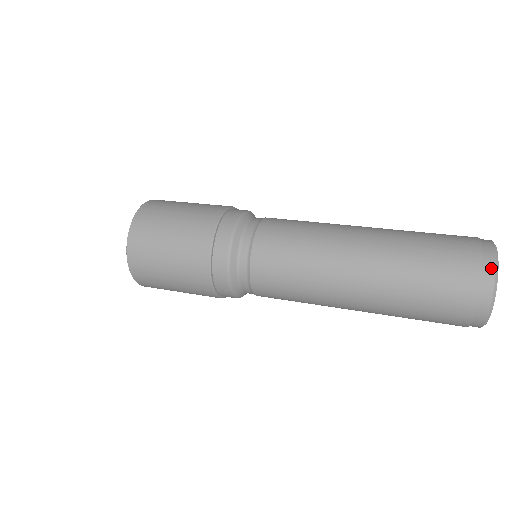
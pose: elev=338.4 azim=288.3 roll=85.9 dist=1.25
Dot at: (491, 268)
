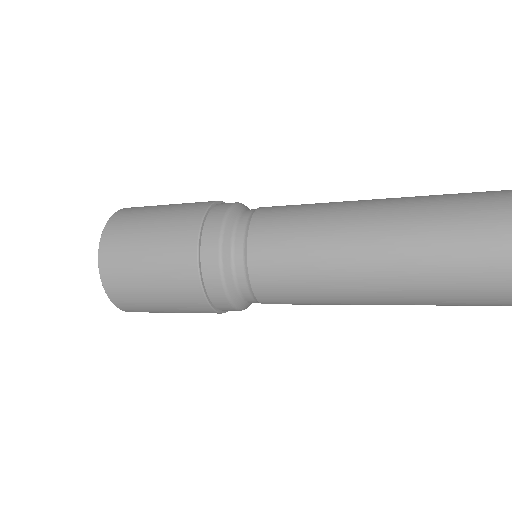
Dot at: out of frame
